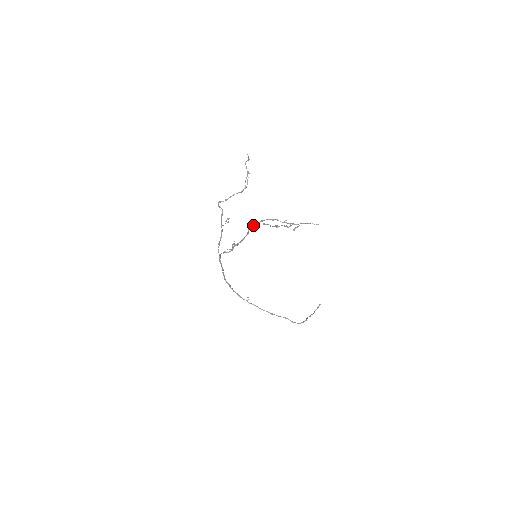
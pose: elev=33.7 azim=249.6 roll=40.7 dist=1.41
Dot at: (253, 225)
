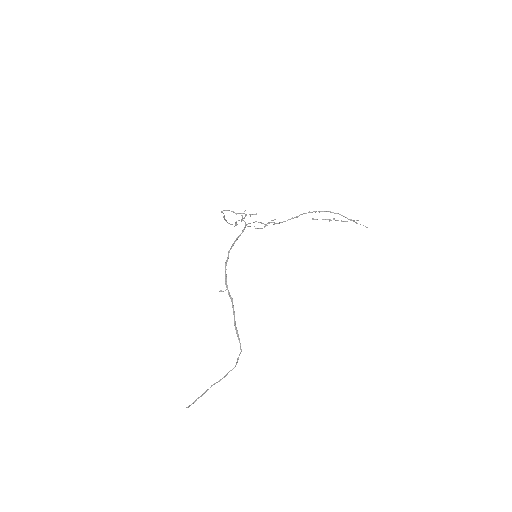
Dot at: (308, 212)
